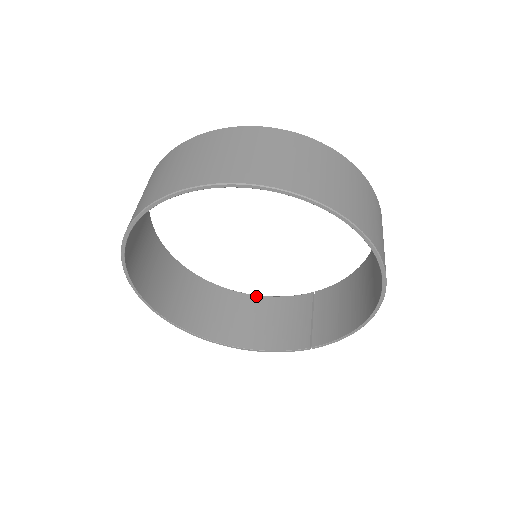
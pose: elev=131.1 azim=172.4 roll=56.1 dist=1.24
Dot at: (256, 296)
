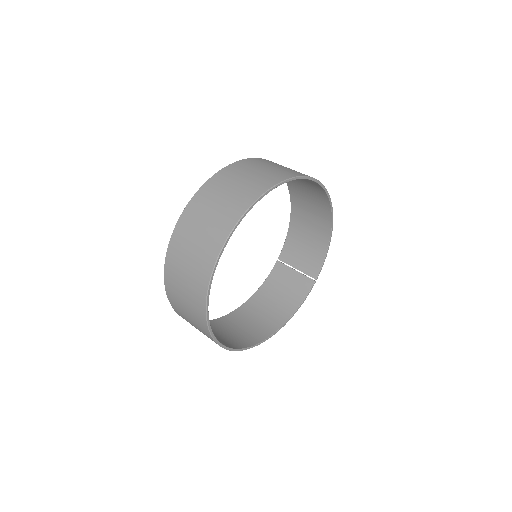
Dot at: (252, 297)
